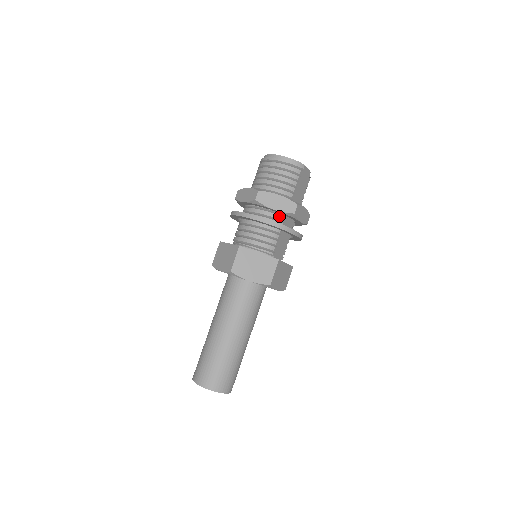
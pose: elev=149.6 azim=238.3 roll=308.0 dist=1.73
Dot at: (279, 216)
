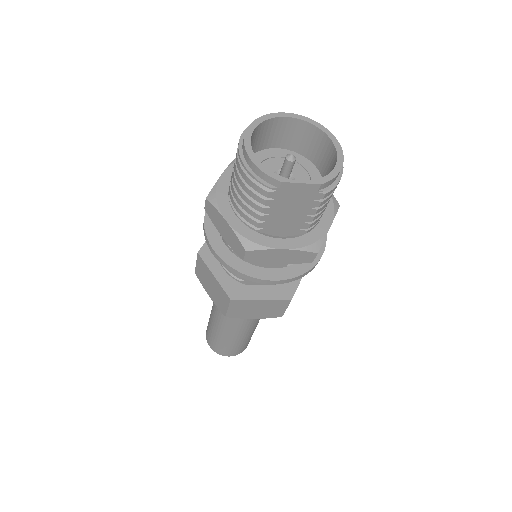
Dot at: occluded
